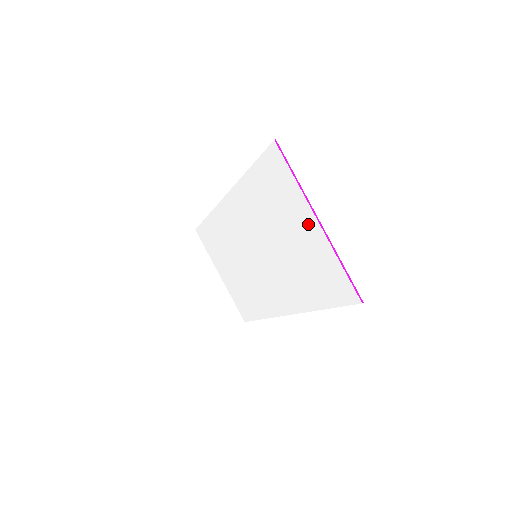
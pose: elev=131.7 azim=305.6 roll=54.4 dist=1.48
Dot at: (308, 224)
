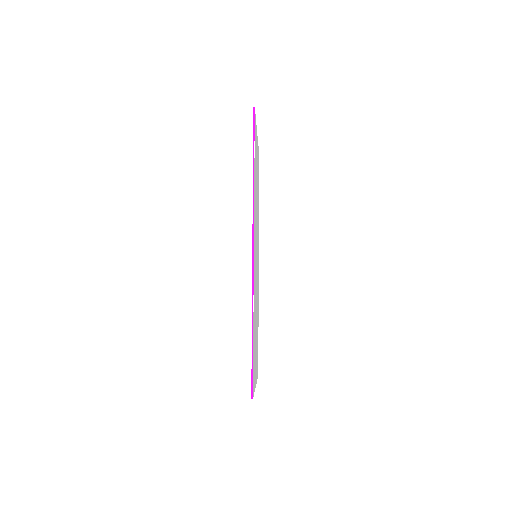
Dot at: occluded
